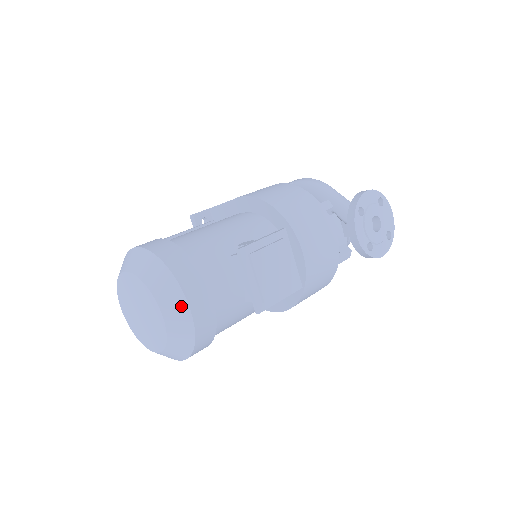
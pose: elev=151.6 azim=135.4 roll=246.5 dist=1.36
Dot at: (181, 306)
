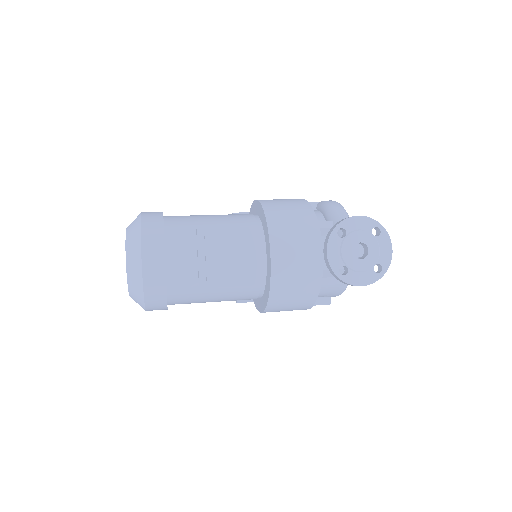
Dot at: (137, 258)
